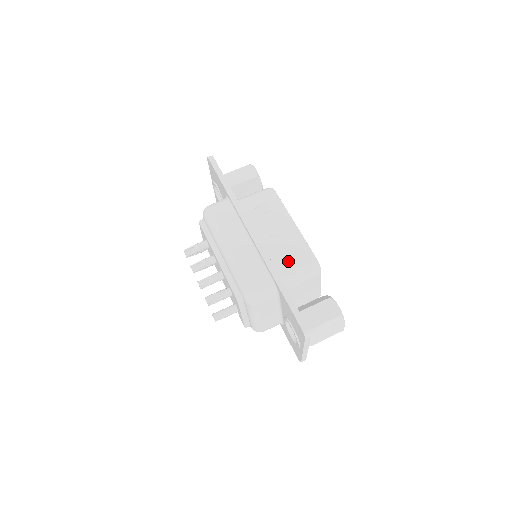
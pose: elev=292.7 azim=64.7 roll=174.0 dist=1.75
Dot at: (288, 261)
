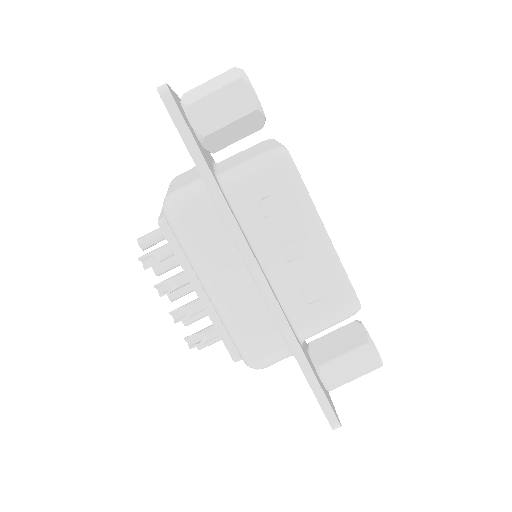
Dot at: (313, 306)
